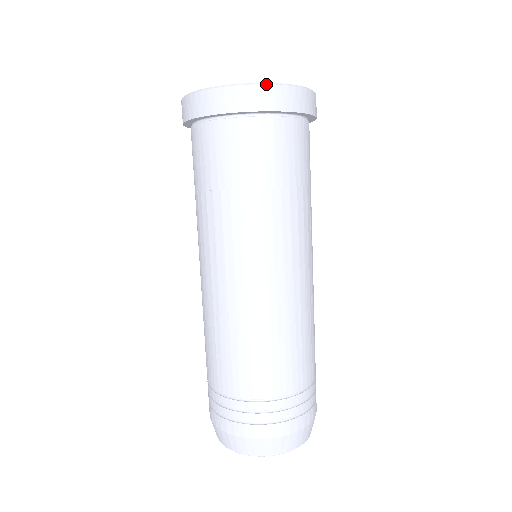
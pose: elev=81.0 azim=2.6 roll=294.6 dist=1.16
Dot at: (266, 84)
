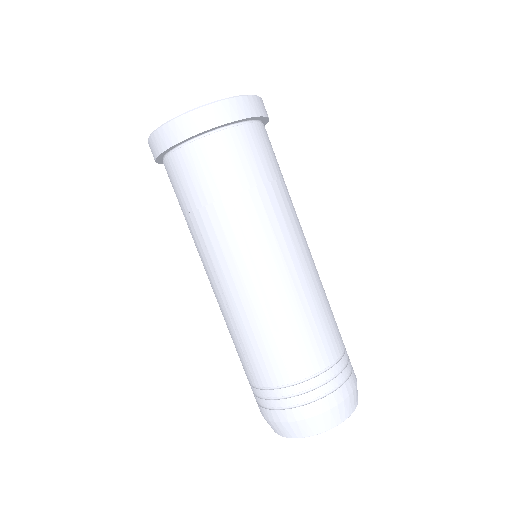
Dot at: (249, 95)
